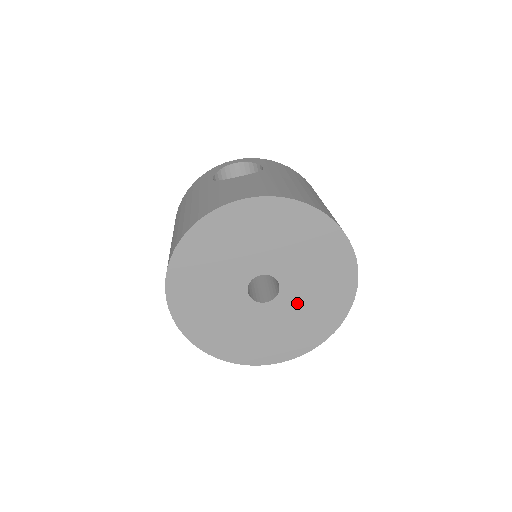
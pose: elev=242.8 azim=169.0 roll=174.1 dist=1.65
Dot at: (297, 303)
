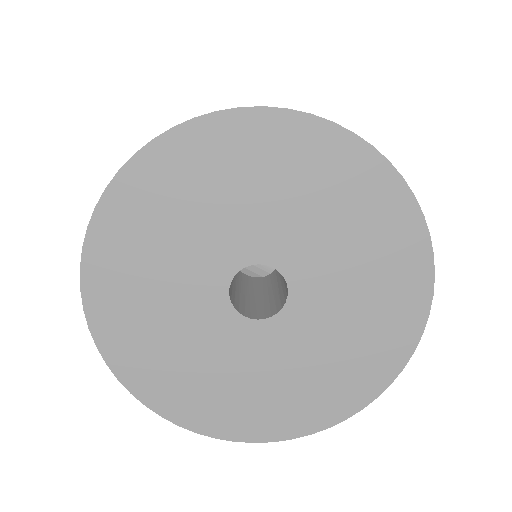
Dot at: (327, 267)
